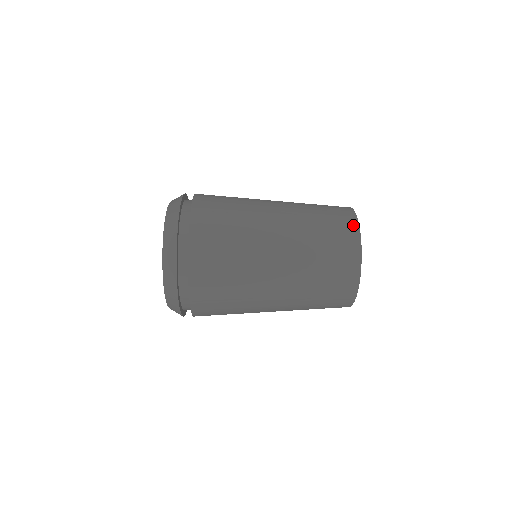
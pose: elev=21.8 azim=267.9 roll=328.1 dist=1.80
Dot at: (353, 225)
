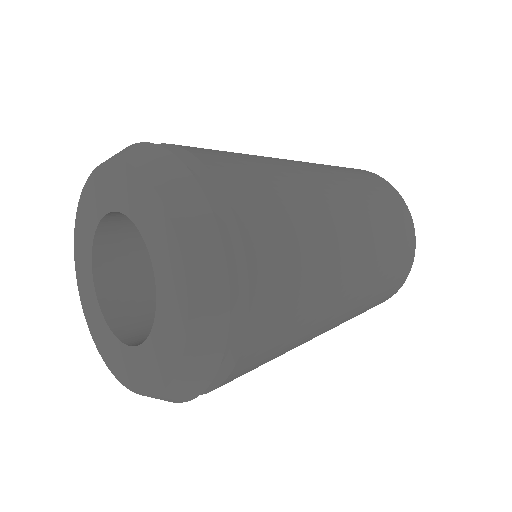
Dot at: (404, 278)
